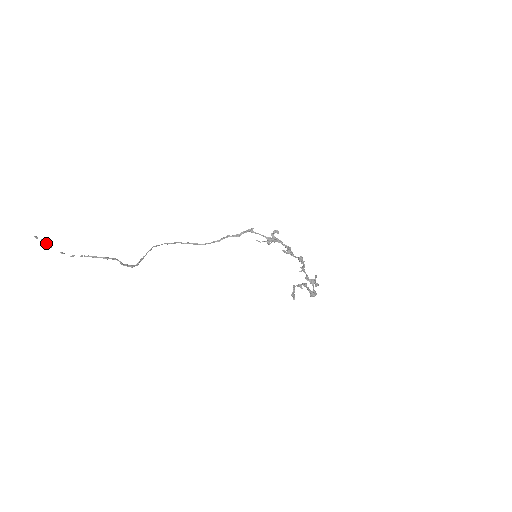
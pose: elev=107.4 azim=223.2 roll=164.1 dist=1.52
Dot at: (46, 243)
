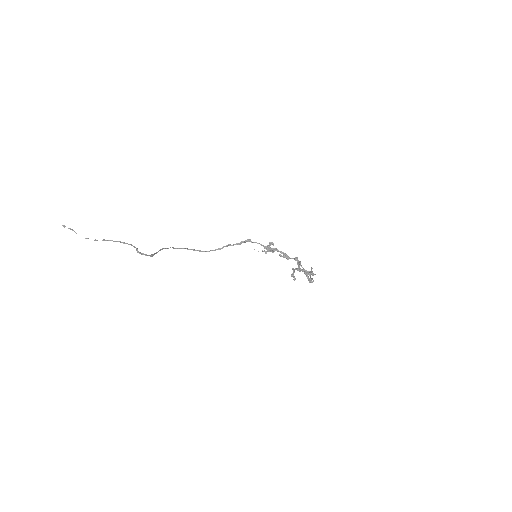
Dot at: (72, 230)
